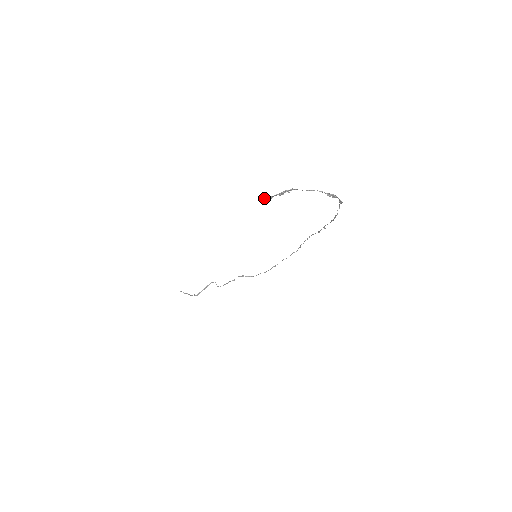
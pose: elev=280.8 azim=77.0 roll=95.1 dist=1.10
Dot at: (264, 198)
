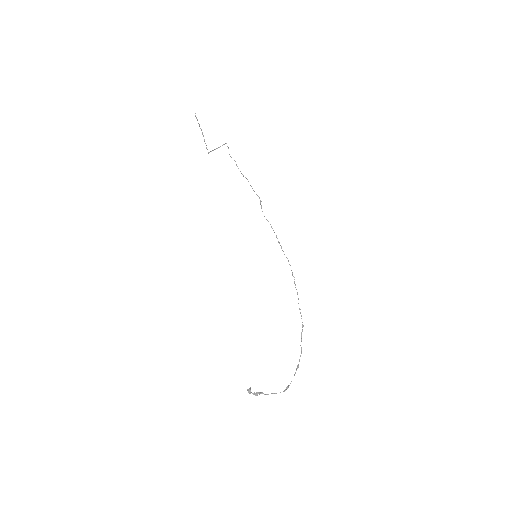
Dot at: (247, 389)
